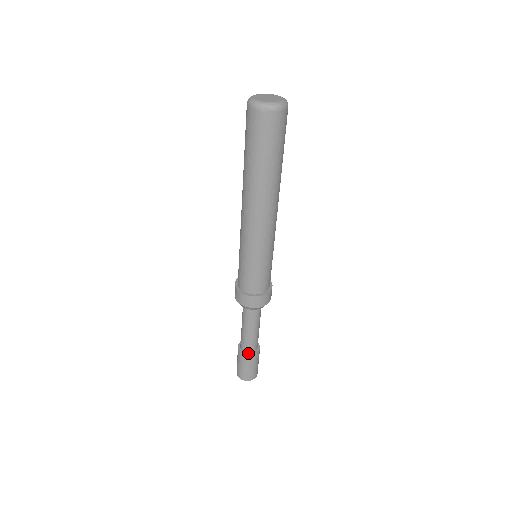
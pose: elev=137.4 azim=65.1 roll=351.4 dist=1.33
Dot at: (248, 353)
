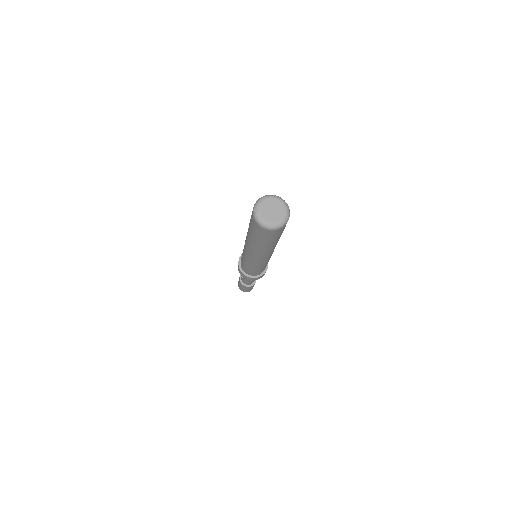
Dot at: (251, 284)
